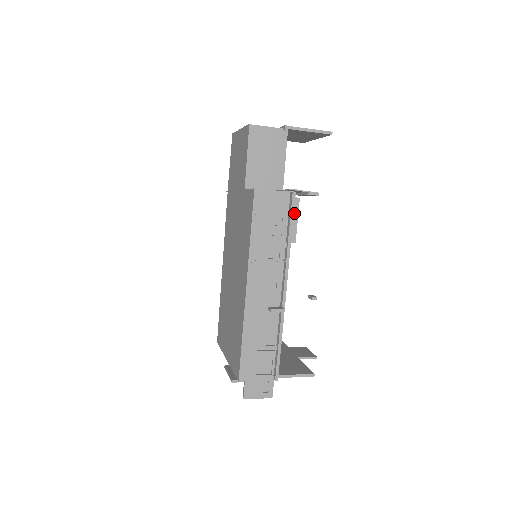
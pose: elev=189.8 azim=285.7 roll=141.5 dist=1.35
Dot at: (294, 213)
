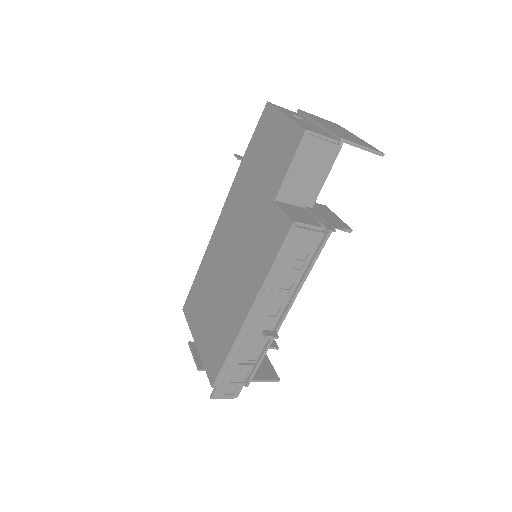
Dot at: occluded
